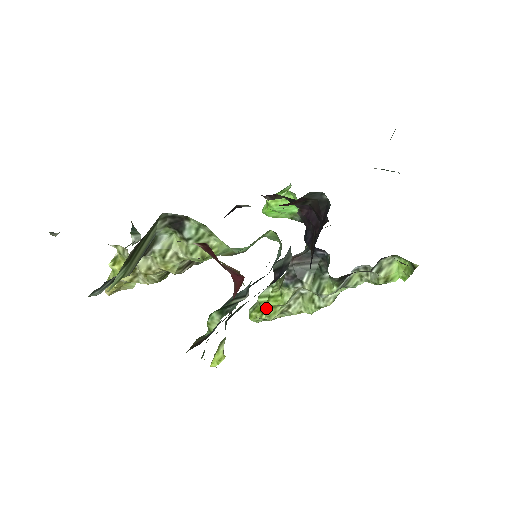
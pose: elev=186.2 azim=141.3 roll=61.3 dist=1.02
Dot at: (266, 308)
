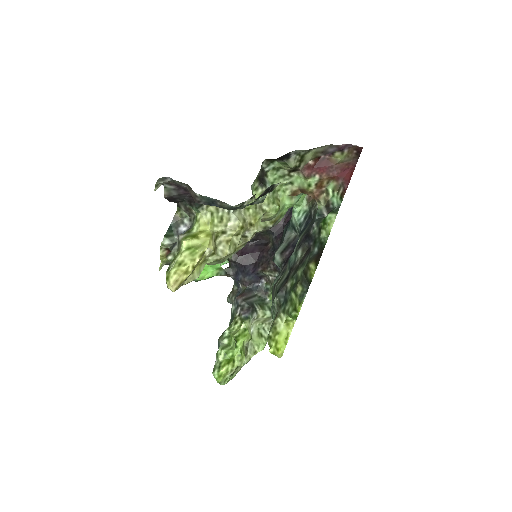
Dot at: (240, 347)
